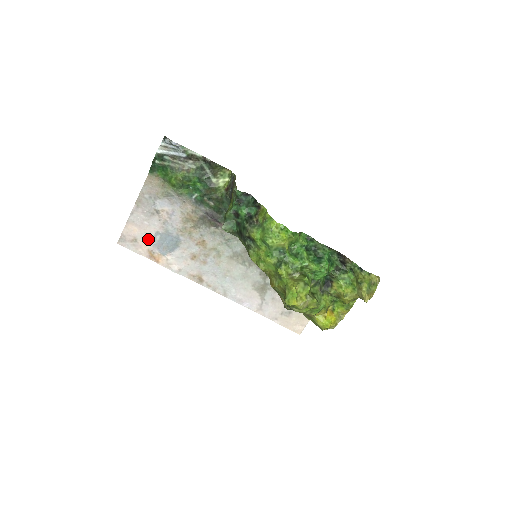
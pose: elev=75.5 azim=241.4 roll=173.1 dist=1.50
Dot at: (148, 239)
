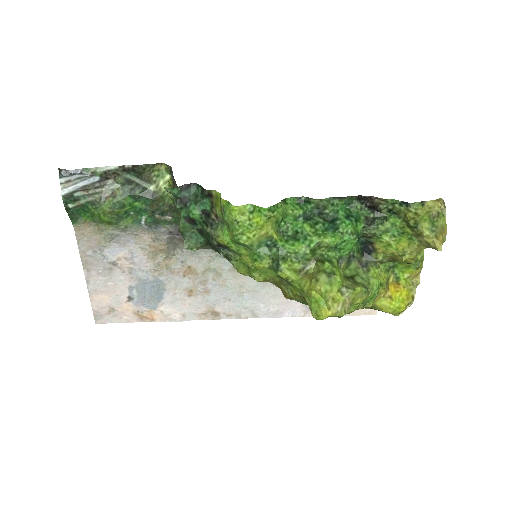
Dot at: (125, 300)
